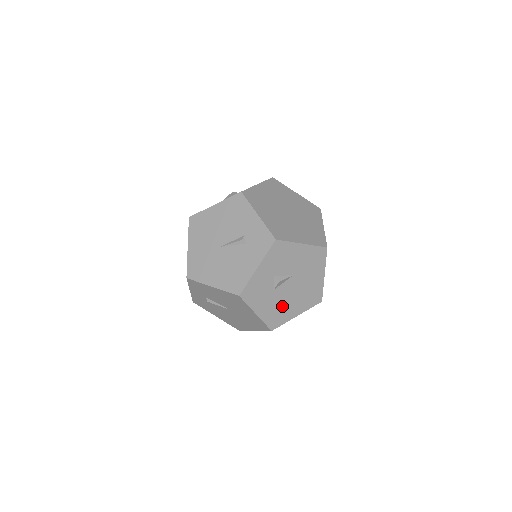
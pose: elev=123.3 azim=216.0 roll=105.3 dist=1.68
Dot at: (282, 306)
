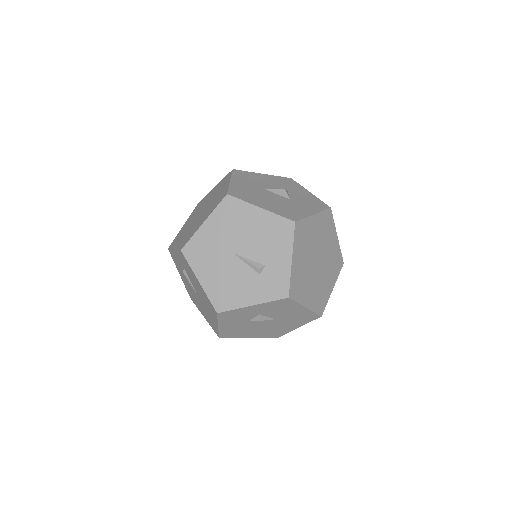
Dot at: (244, 329)
